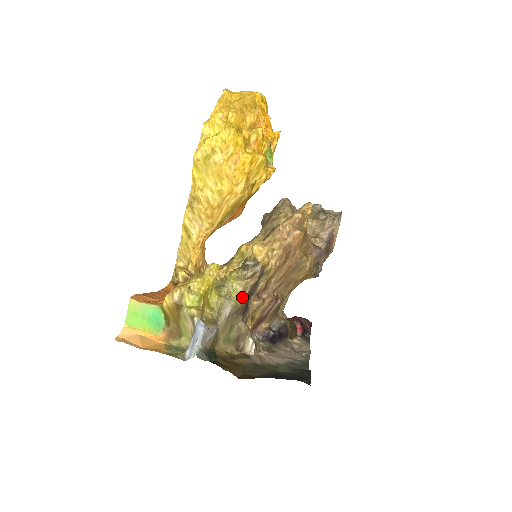
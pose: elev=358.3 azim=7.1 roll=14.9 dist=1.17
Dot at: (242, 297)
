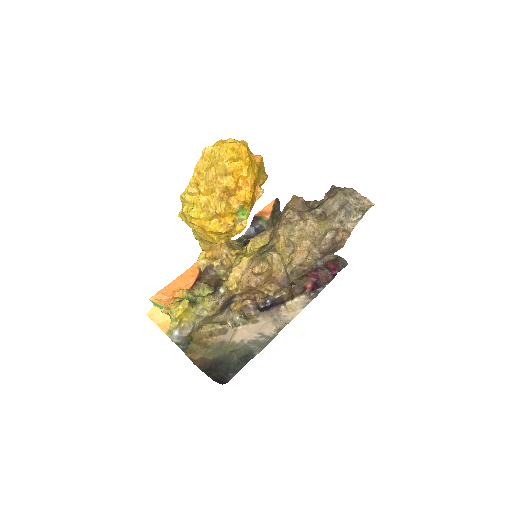
Dot at: (213, 311)
